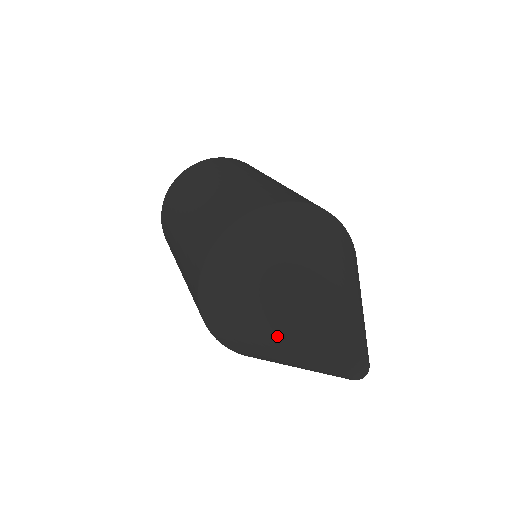
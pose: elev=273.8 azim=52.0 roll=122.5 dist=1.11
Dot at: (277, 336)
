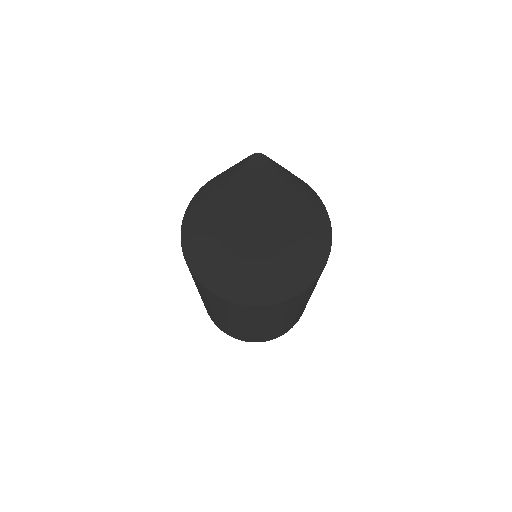
Dot at: (222, 175)
